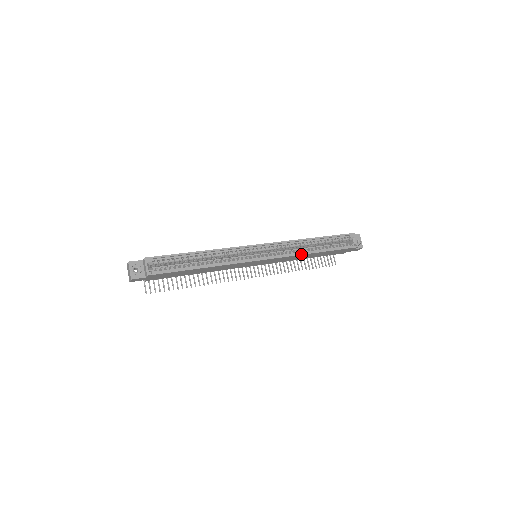
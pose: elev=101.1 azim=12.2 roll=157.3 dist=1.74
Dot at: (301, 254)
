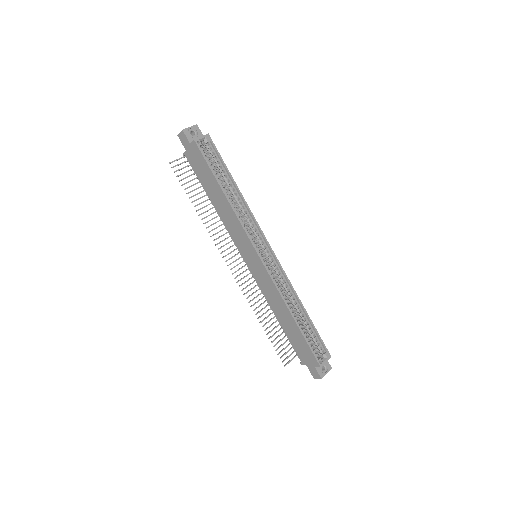
Dot at: (283, 298)
